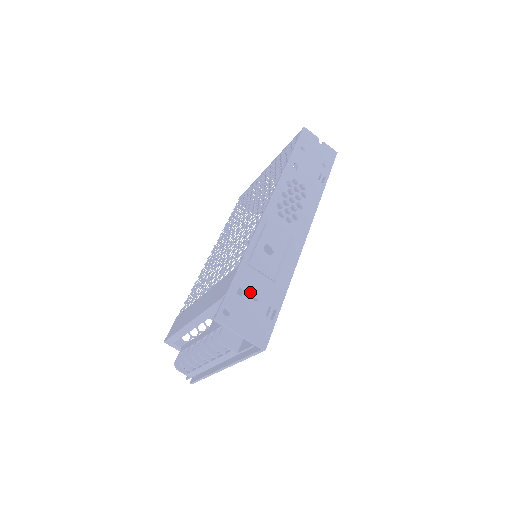
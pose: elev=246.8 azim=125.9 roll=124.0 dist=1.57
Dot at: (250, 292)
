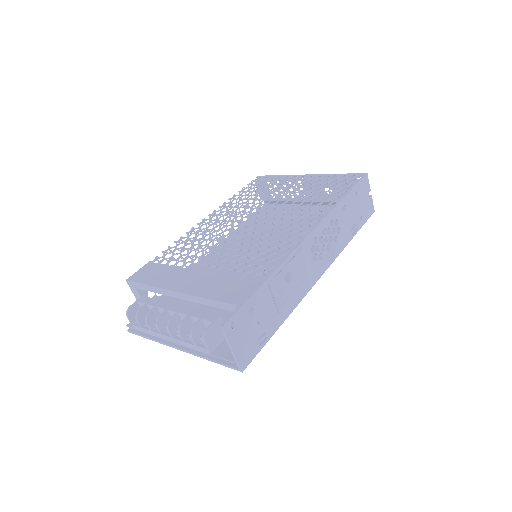
Dot at: (258, 313)
